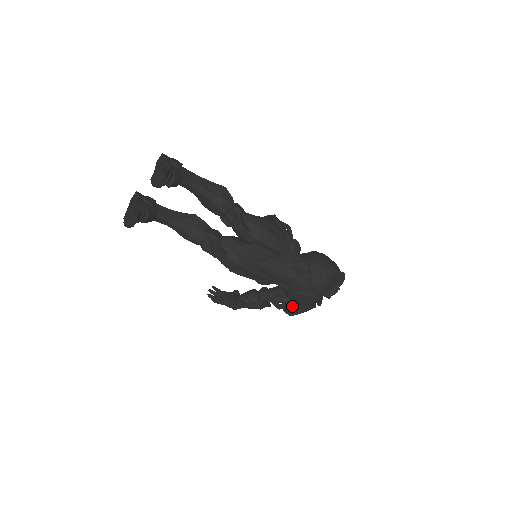
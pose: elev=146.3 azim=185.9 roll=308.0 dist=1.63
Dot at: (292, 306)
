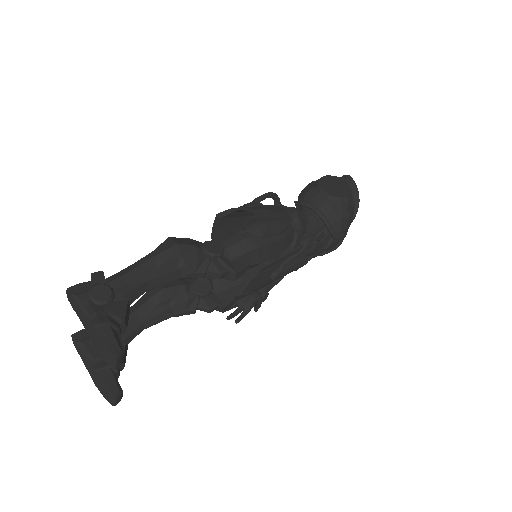
Dot at: occluded
